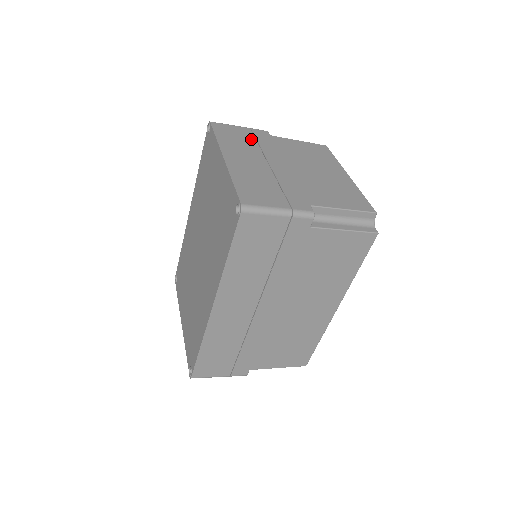
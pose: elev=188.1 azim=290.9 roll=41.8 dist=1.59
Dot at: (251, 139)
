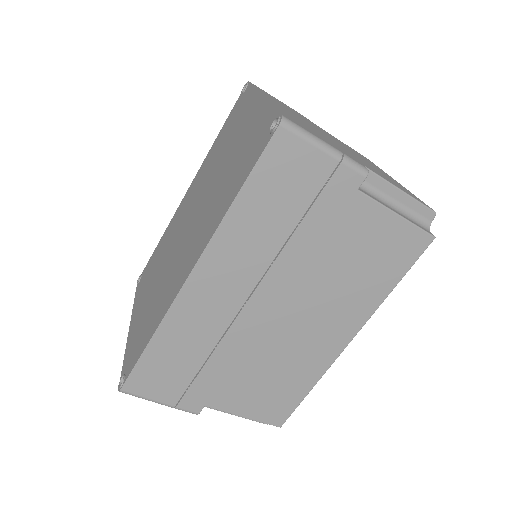
Dot at: (292, 110)
